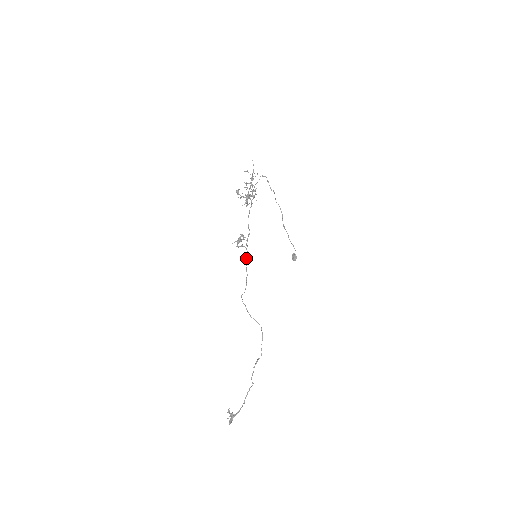
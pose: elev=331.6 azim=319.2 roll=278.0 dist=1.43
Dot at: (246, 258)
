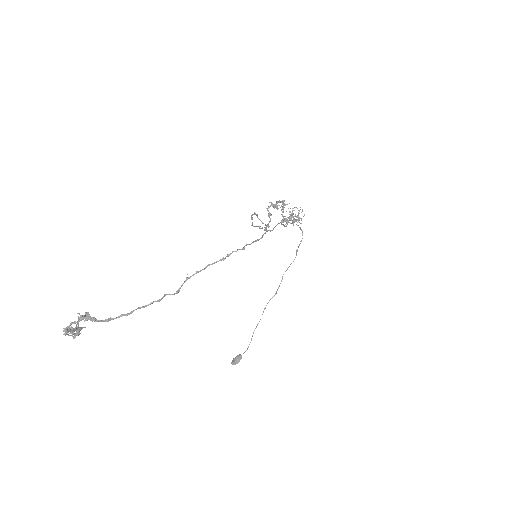
Dot at: (262, 228)
